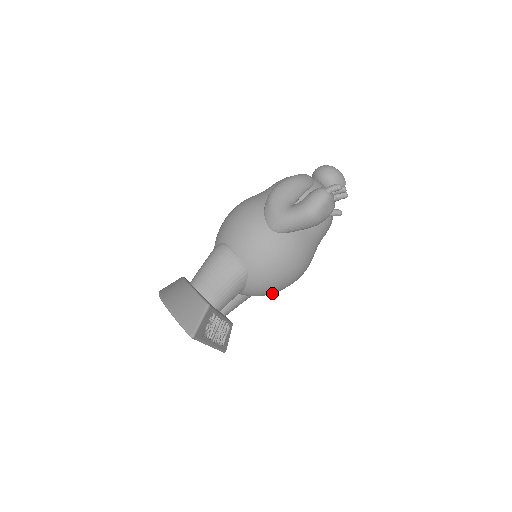
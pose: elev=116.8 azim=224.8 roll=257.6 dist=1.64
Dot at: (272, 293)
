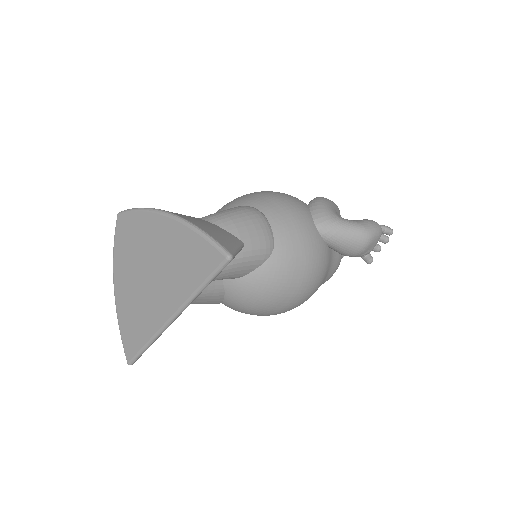
Dot at: (257, 308)
